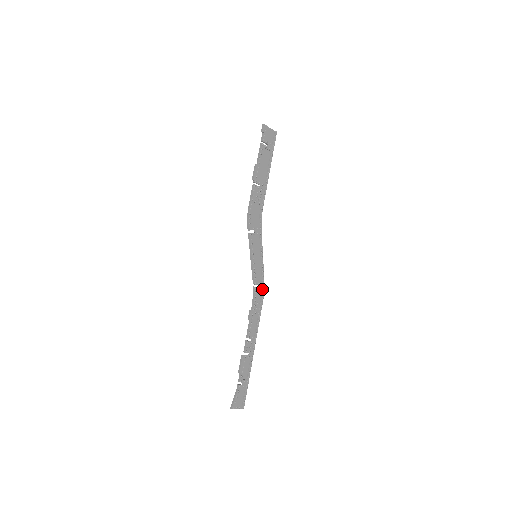
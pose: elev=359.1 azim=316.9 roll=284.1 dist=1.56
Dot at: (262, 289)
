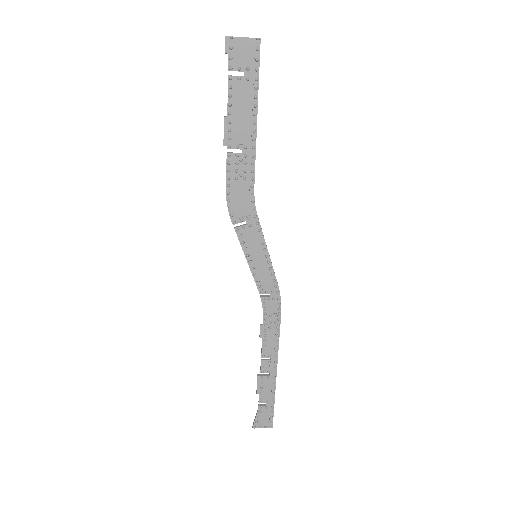
Dot at: (276, 297)
